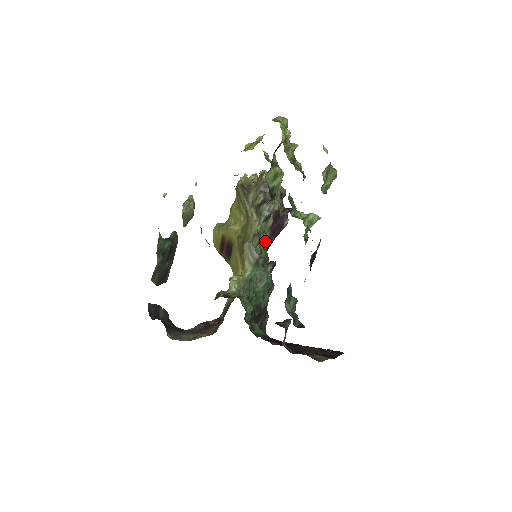
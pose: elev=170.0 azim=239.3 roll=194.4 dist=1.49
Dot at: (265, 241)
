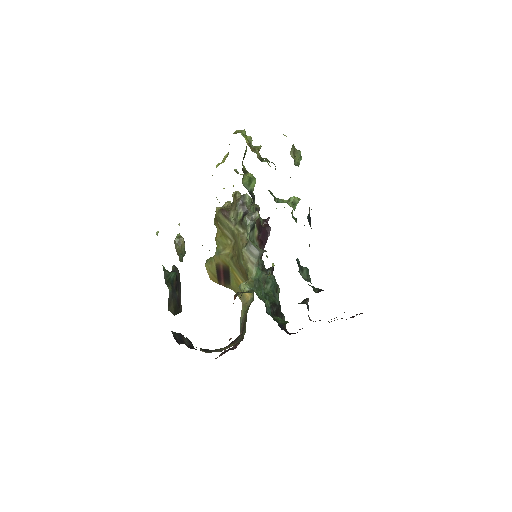
Dot at: occluded
